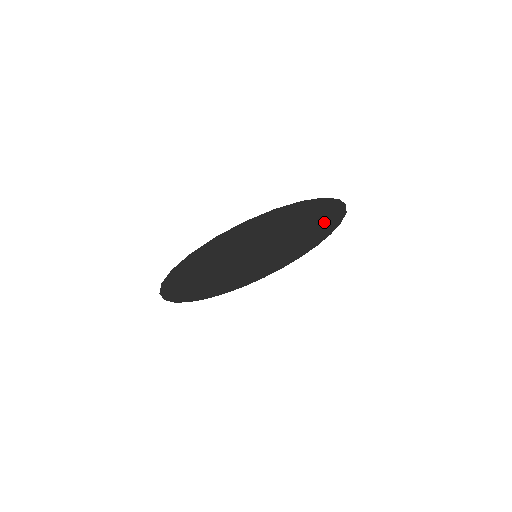
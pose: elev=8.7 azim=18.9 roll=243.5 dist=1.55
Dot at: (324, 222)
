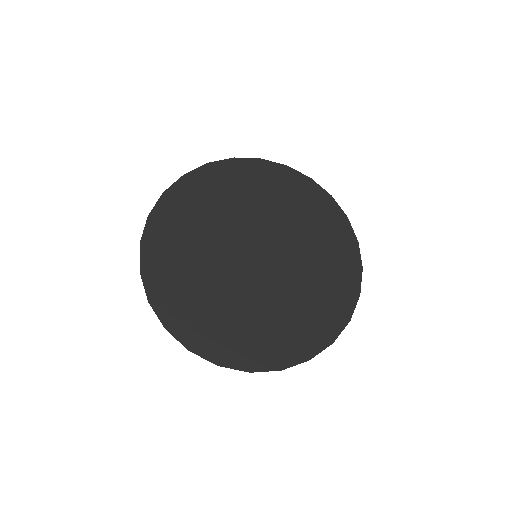
Dot at: (277, 186)
